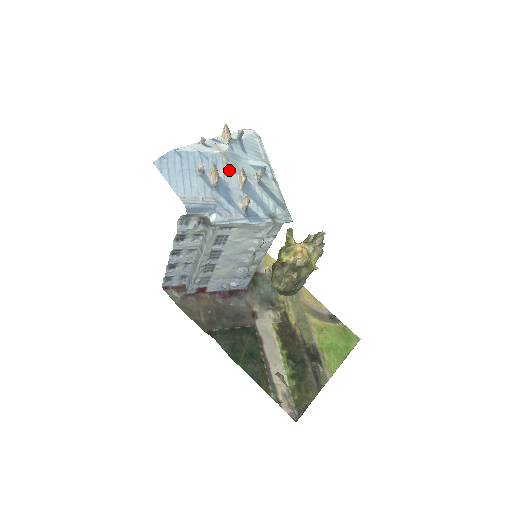
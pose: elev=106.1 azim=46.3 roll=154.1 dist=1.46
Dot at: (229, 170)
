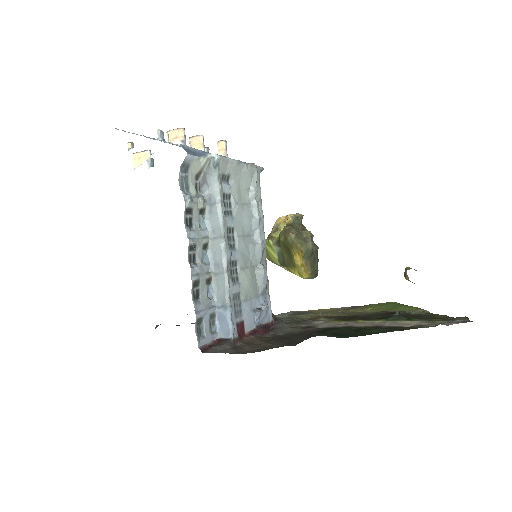
Dot at: occluded
